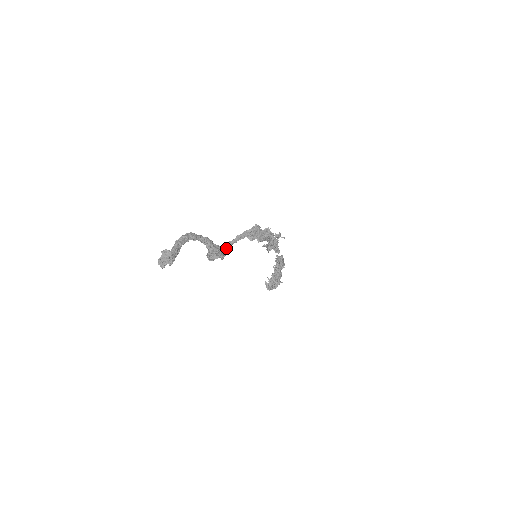
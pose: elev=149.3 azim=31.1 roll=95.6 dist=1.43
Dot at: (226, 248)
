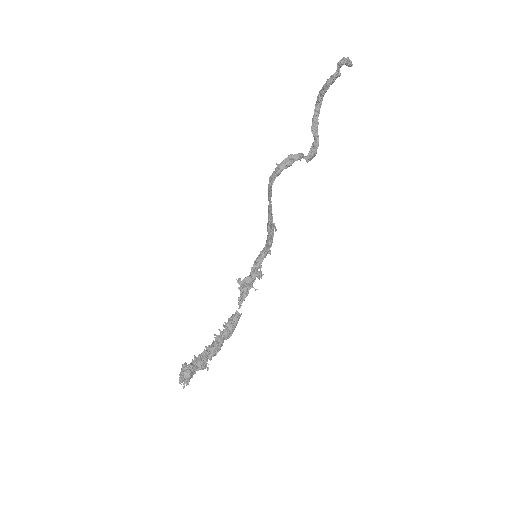
Dot at: (270, 195)
